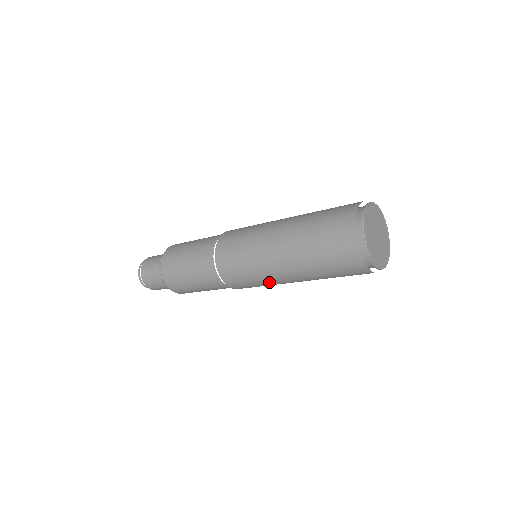
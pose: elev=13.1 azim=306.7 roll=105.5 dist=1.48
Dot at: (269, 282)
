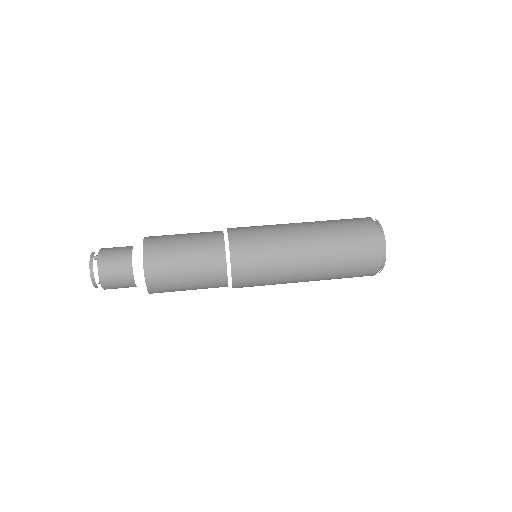
Dot at: (280, 281)
